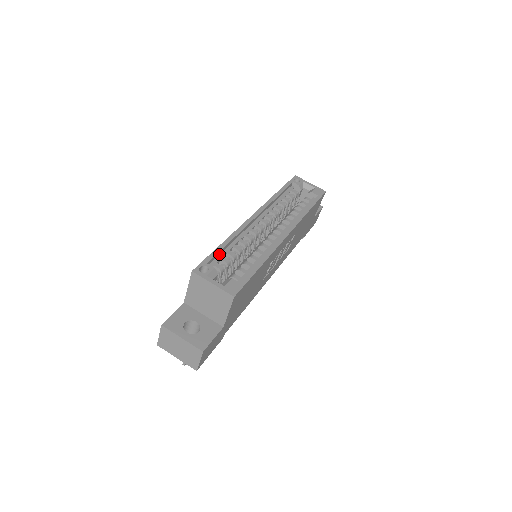
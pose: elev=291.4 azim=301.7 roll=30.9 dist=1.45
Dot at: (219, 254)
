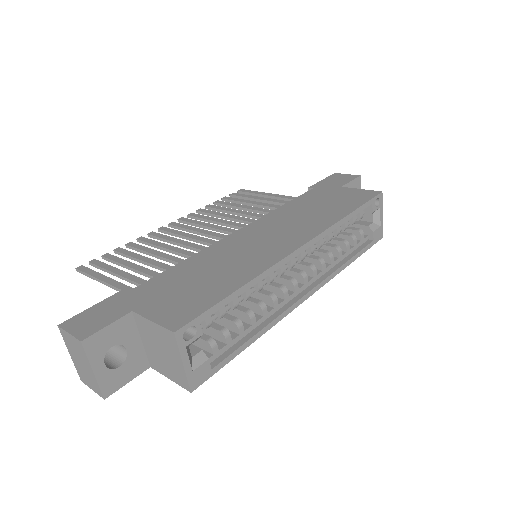
Dot at: (223, 300)
